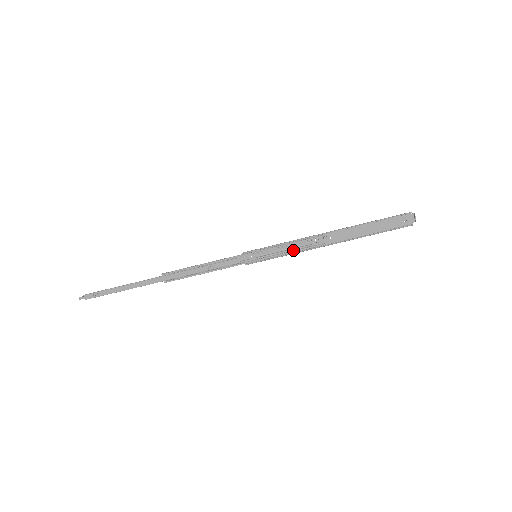
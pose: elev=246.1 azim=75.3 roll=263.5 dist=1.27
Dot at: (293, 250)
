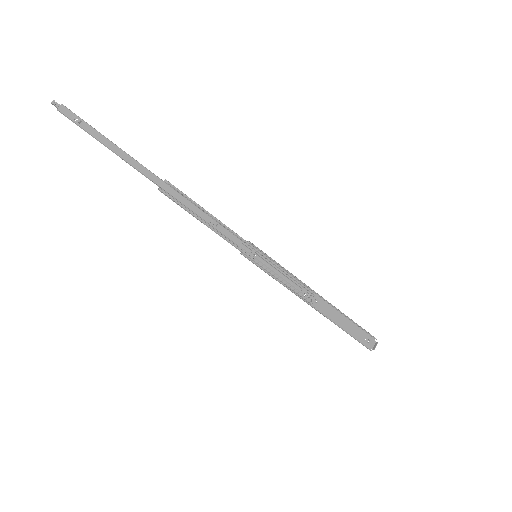
Dot at: (285, 282)
